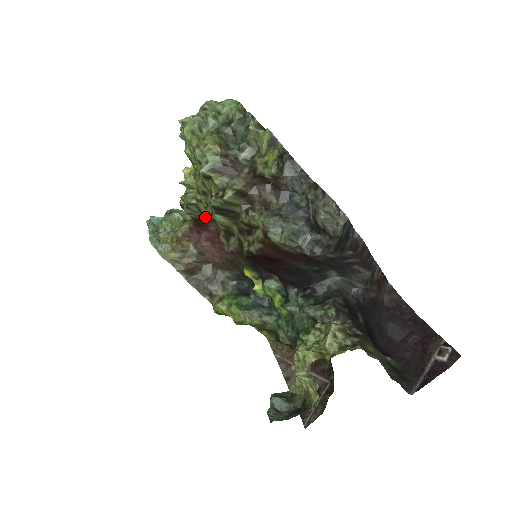
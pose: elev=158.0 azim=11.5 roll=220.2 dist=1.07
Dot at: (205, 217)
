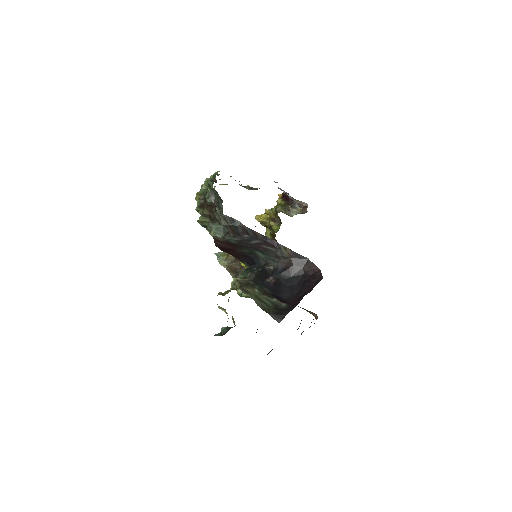
Dot at: occluded
